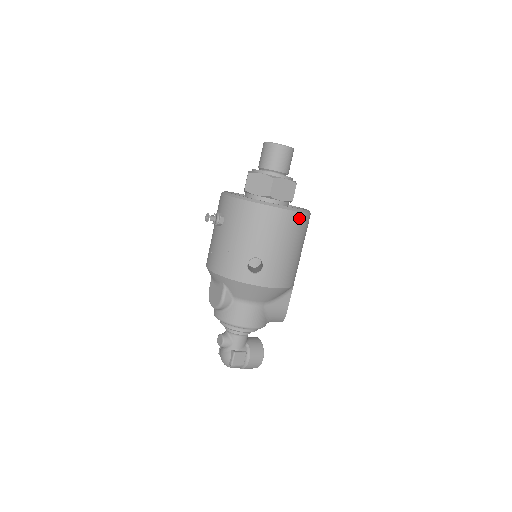
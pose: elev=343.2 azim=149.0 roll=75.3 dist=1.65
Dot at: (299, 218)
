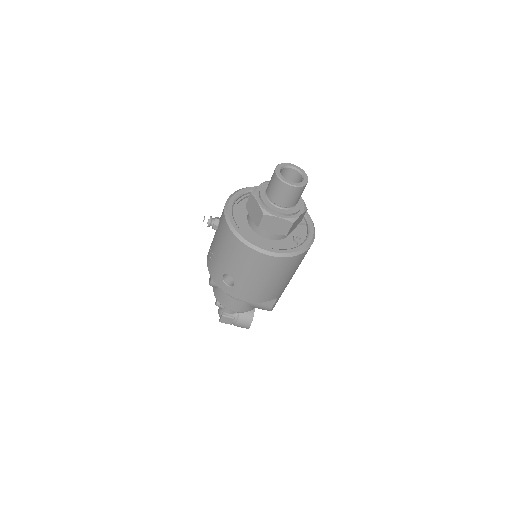
Dot at: (277, 261)
